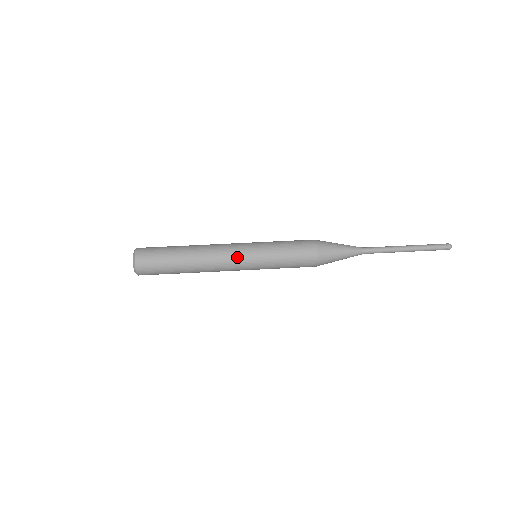
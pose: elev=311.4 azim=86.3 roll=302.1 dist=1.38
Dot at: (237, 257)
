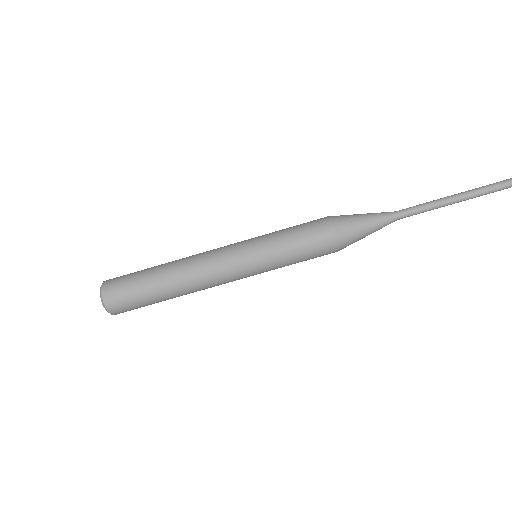
Dot at: occluded
